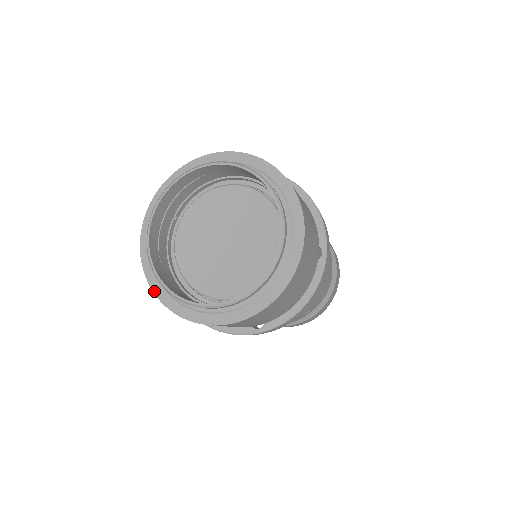
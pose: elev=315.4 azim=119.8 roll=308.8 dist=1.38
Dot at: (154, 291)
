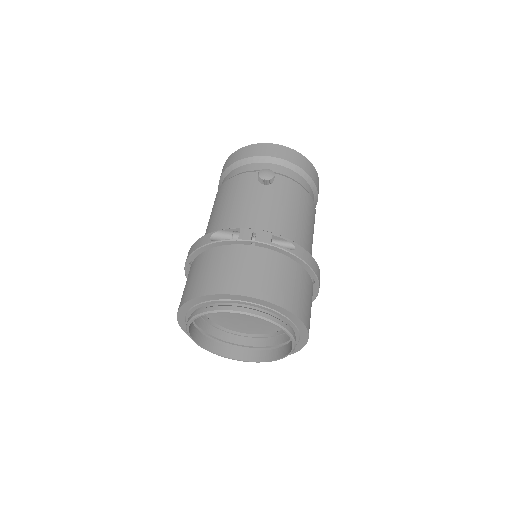
Dot at: occluded
